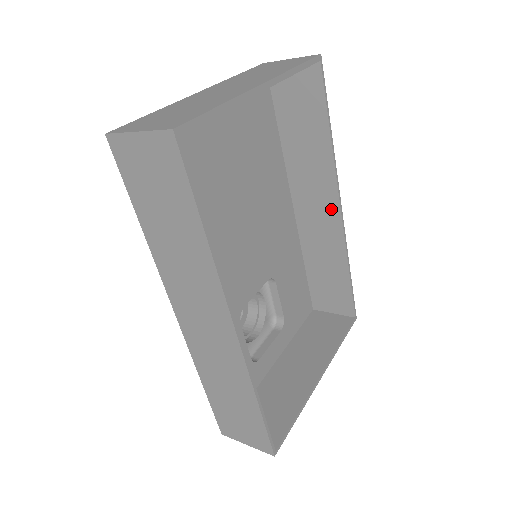
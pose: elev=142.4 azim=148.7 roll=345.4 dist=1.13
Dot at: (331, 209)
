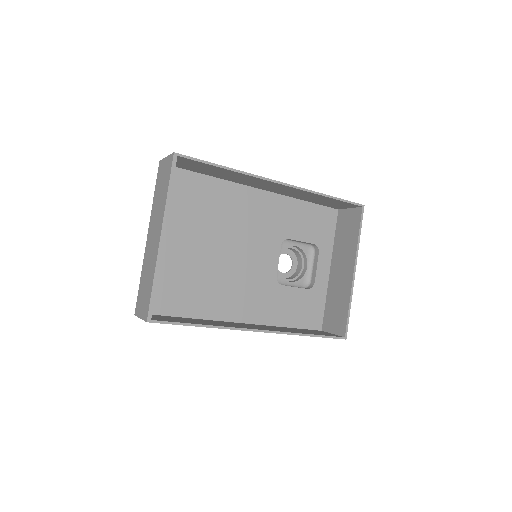
Dot at: (277, 185)
